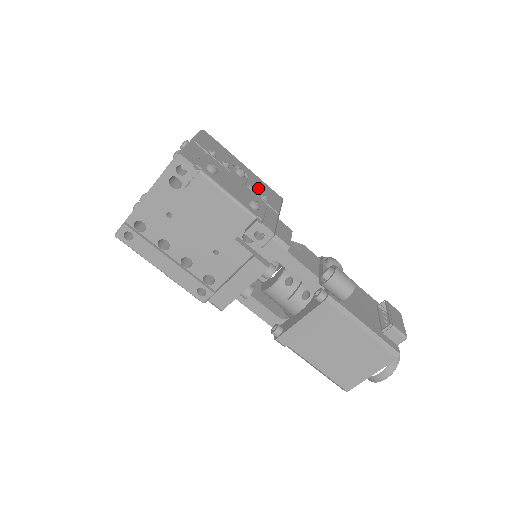
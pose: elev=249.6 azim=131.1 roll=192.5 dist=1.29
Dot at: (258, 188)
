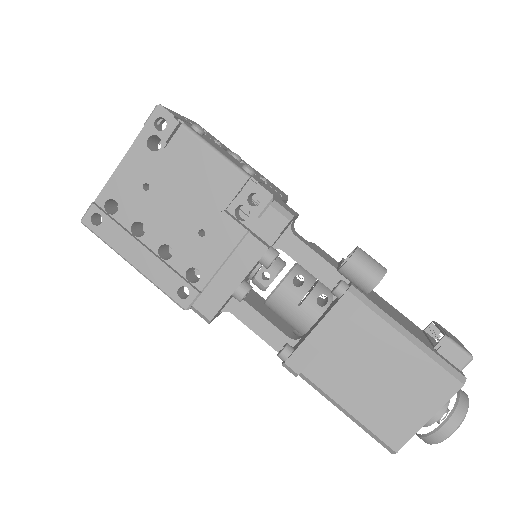
Dot at: (256, 173)
